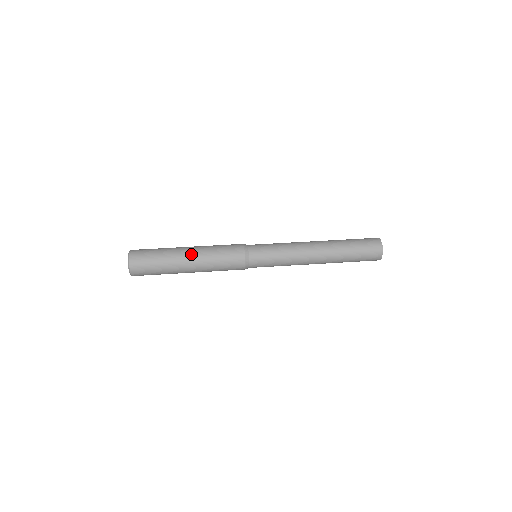
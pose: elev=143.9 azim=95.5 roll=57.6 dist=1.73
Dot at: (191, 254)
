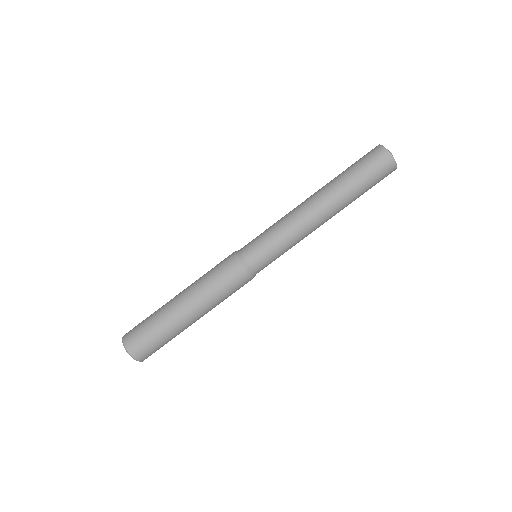
Dot at: (186, 303)
